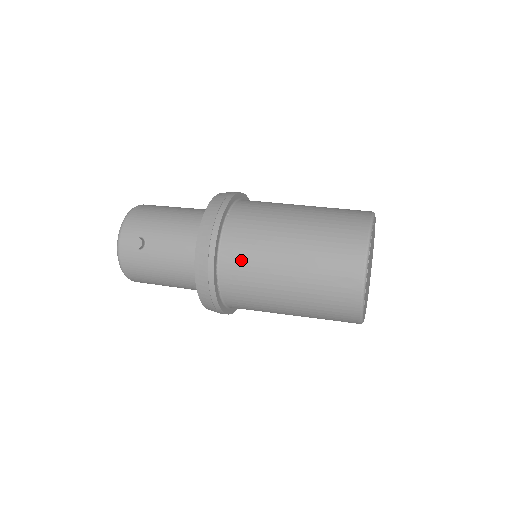
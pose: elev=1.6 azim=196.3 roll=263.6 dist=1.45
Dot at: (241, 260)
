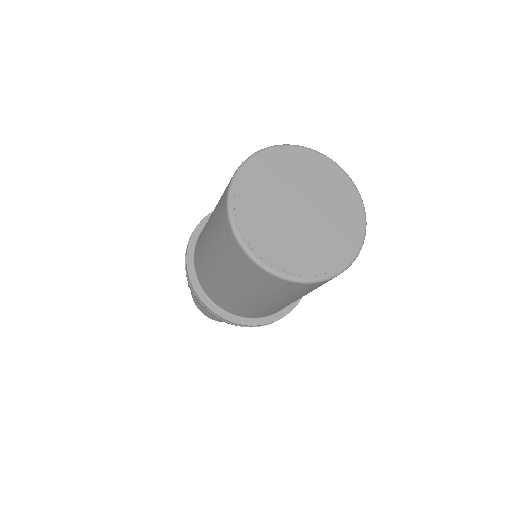
Dot at: (199, 259)
